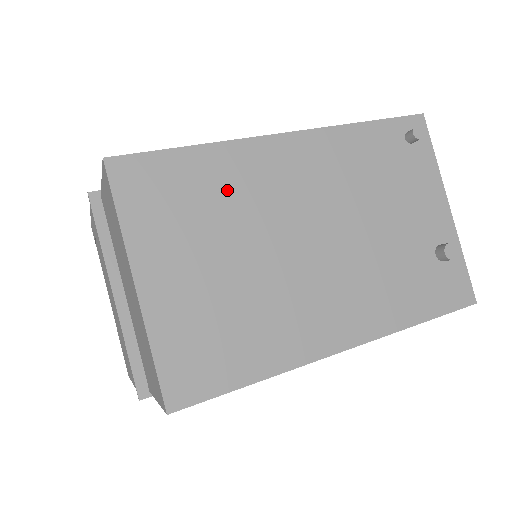
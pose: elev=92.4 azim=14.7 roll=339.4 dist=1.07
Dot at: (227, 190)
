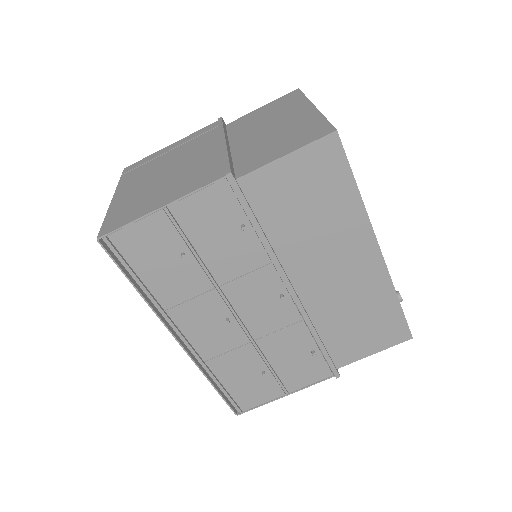
Dot at: occluded
